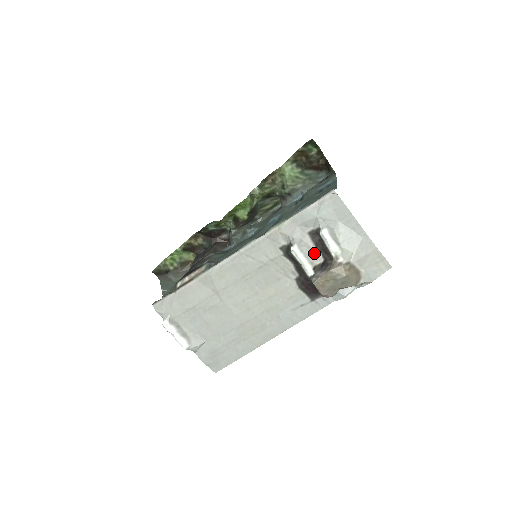
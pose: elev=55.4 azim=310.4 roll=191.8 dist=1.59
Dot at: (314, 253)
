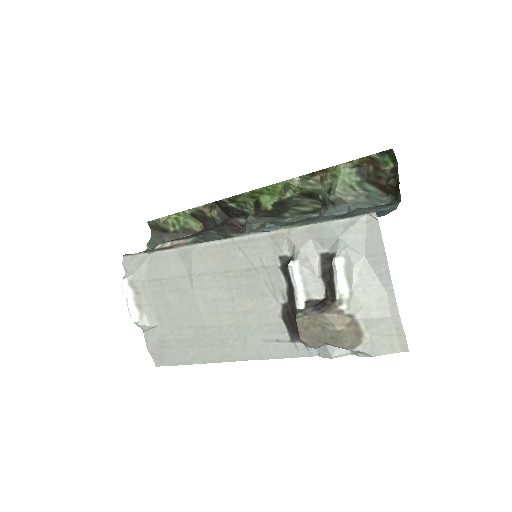
Dot at: (316, 283)
